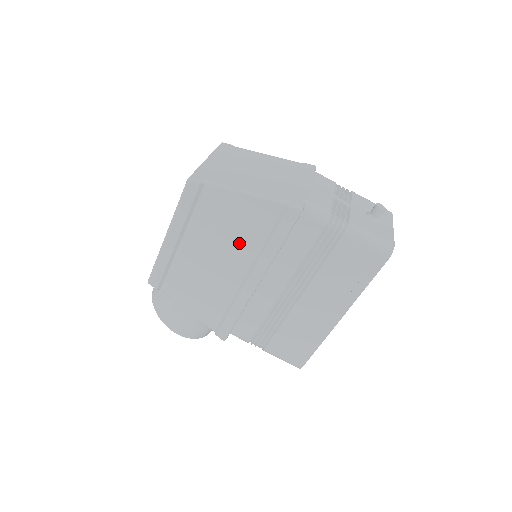
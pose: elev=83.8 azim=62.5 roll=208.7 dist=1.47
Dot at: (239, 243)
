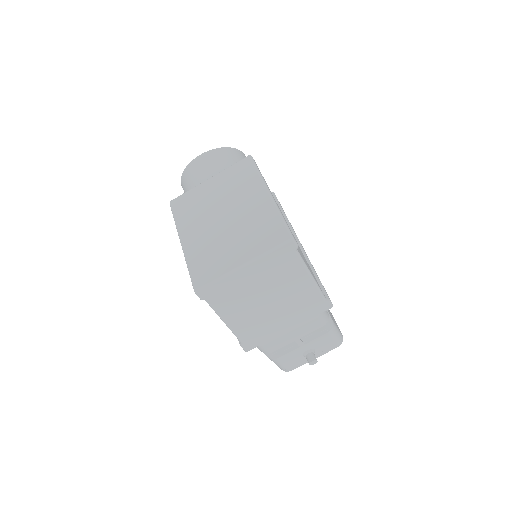
Dot at: occluded
